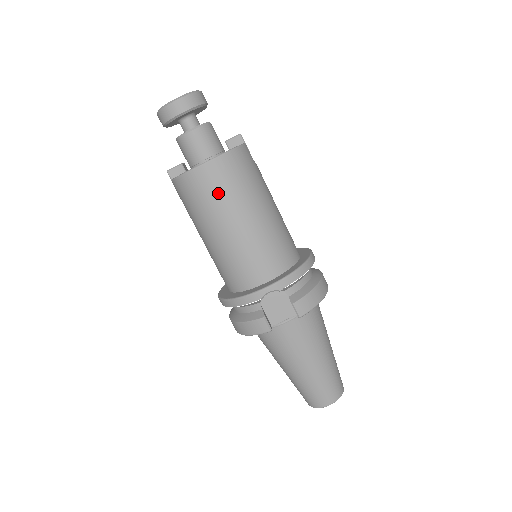
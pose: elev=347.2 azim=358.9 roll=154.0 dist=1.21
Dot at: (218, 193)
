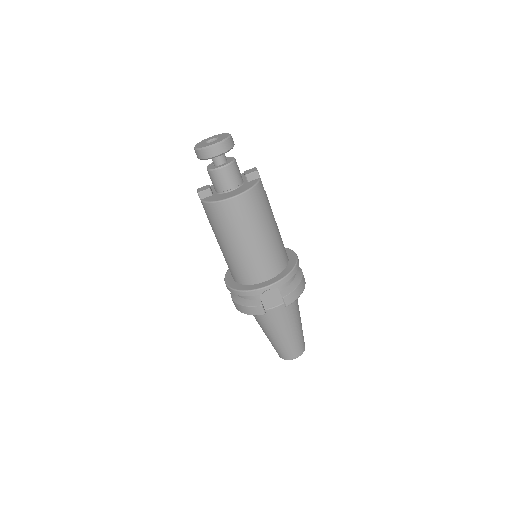
Dot at: (239, 219)
